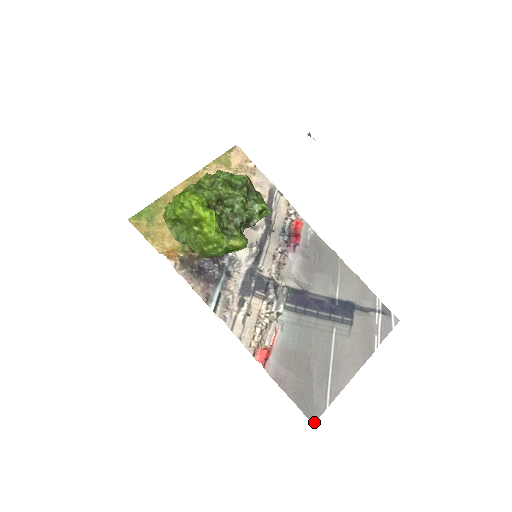
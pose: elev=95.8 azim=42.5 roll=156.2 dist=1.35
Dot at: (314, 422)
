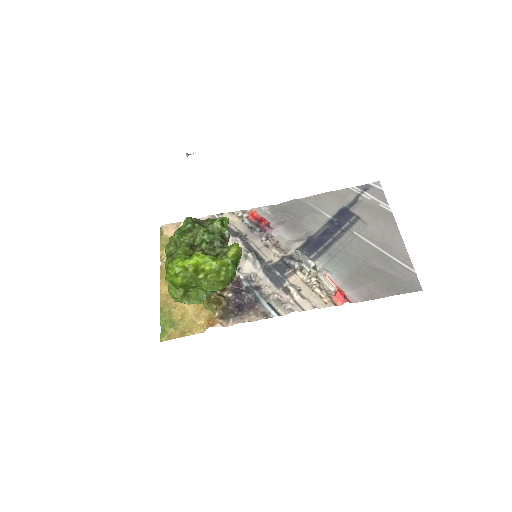
Dot at: (421, 289)
